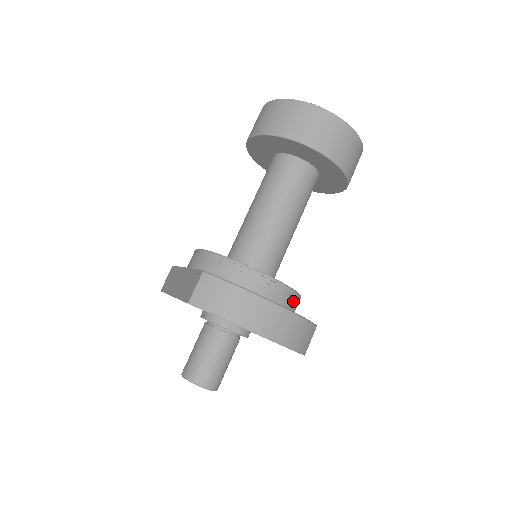
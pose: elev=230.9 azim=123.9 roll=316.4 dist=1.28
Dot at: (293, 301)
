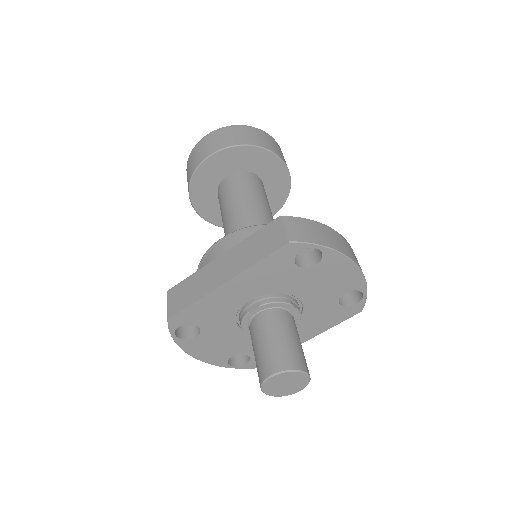
Dot at: occluded
